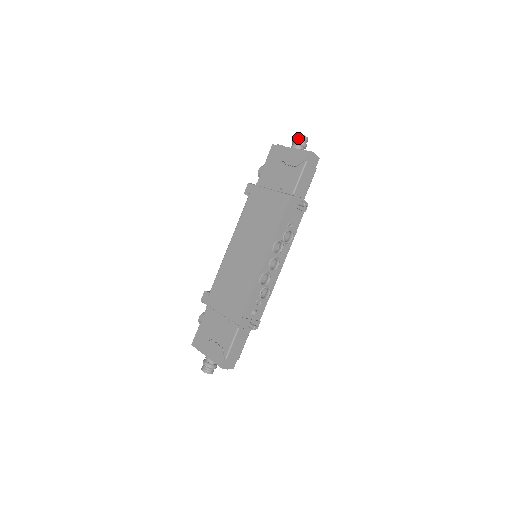
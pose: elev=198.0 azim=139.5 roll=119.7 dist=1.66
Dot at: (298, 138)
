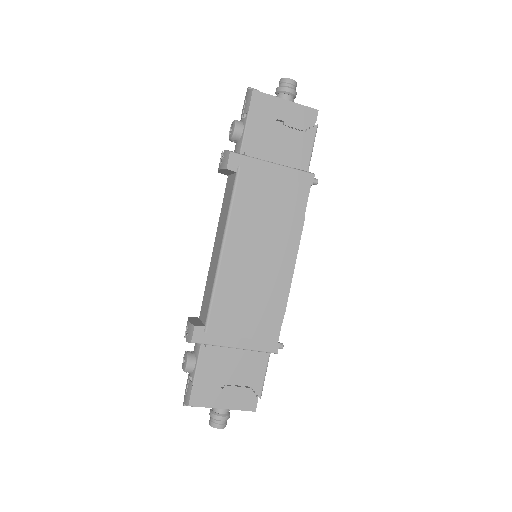
Dot at: (292, 86)
